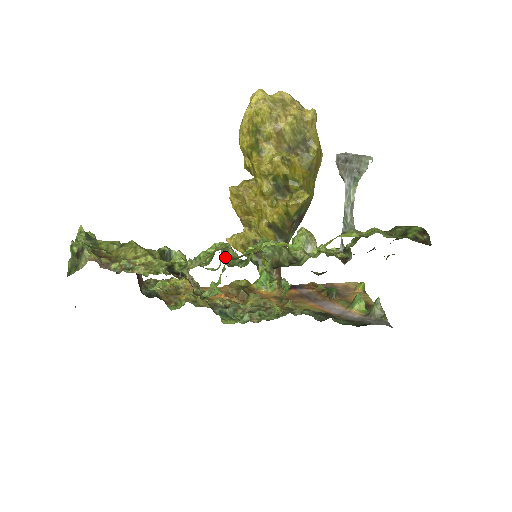
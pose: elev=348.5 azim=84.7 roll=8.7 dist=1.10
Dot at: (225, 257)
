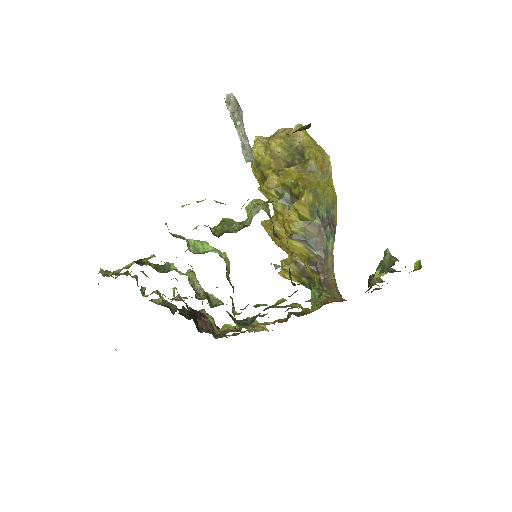
Dot at: (197, 250)
